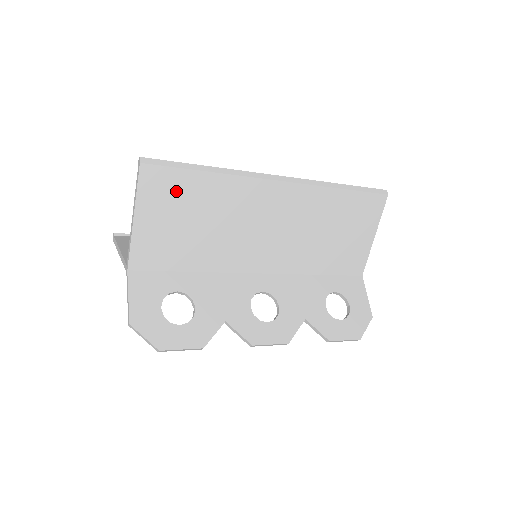
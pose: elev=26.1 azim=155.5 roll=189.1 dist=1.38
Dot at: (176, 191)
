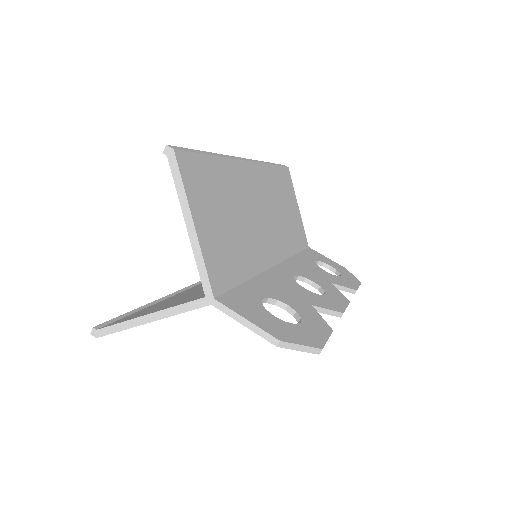
Dot at: (205, 182)
